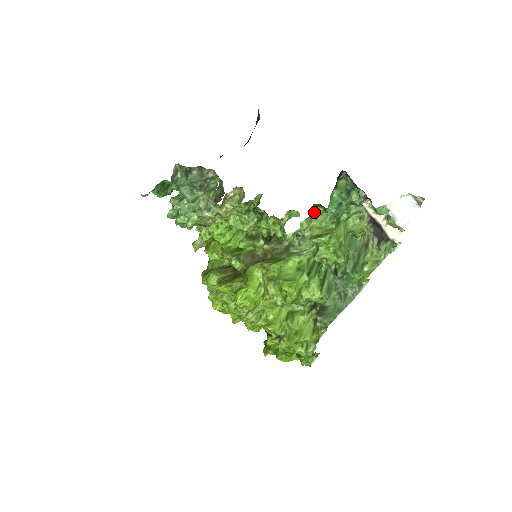
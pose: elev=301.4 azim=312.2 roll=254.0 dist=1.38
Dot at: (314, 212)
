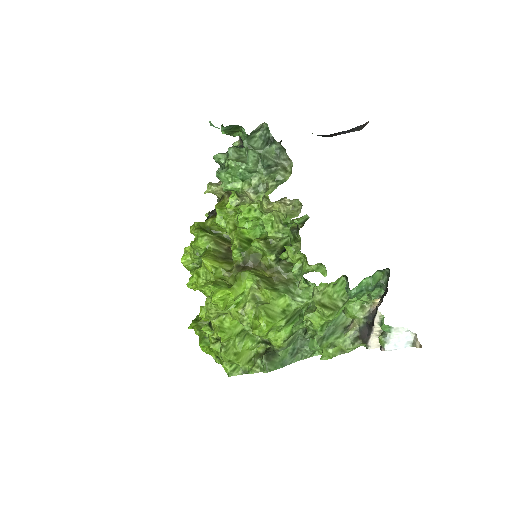
Dot at: (337, 279)
